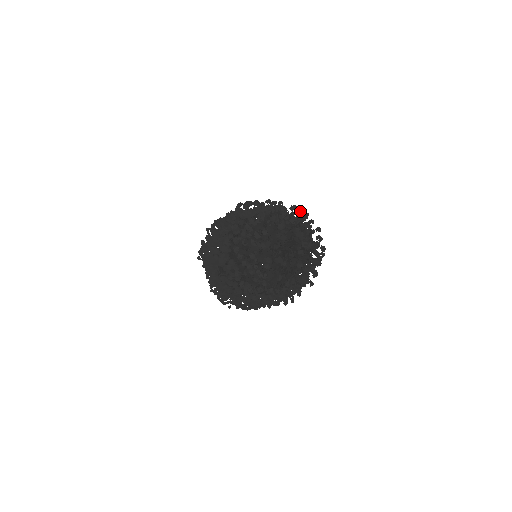
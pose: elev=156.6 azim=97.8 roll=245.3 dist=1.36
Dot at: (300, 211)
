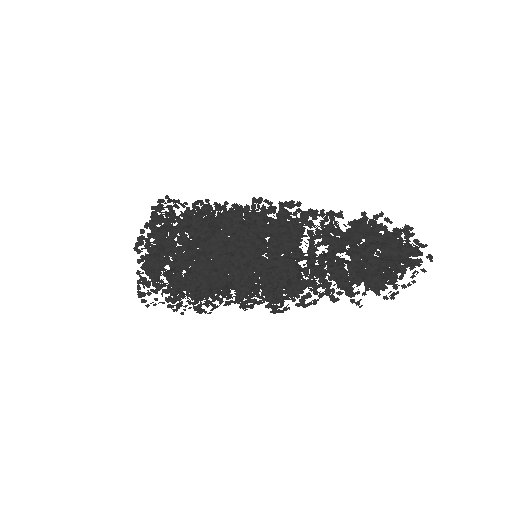
Dot at: (391, 223)
